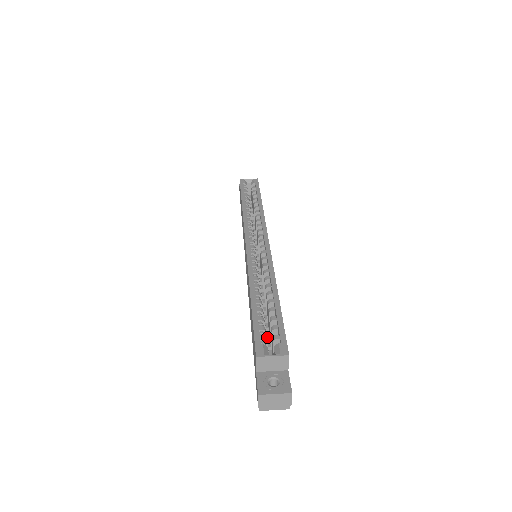
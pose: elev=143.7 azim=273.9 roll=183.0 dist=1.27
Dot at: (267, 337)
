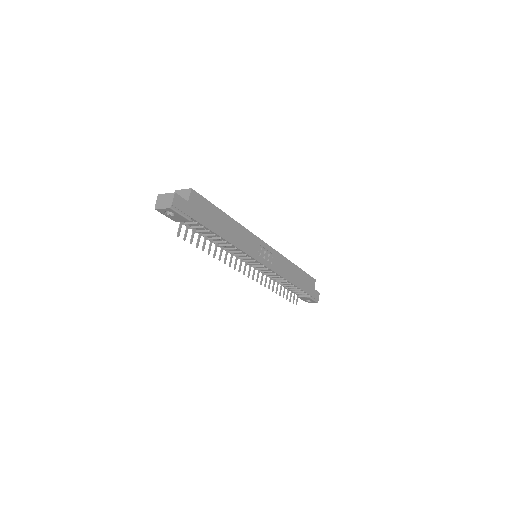
Dot at: occluded
